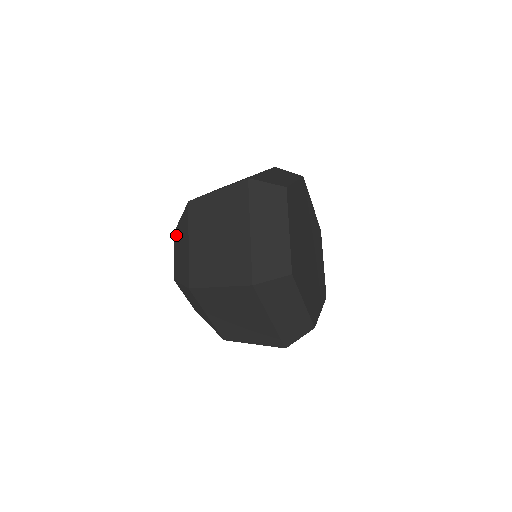
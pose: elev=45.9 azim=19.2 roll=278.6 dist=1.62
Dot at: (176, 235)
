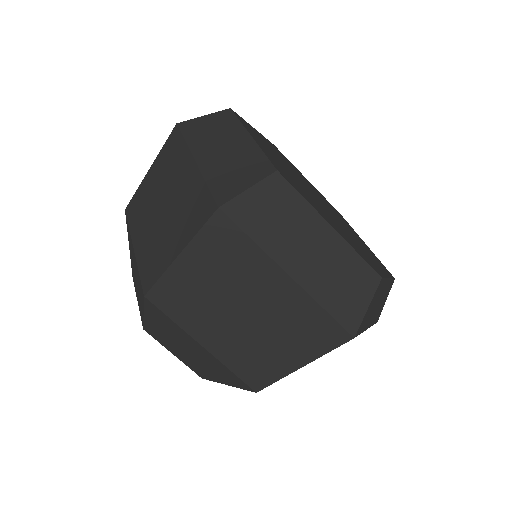
Dot at: (154, 334)
